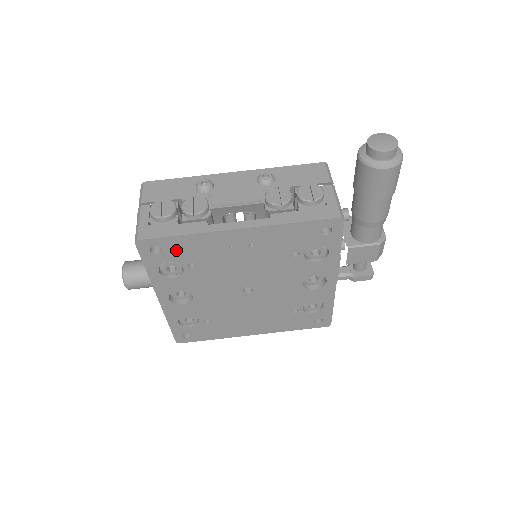
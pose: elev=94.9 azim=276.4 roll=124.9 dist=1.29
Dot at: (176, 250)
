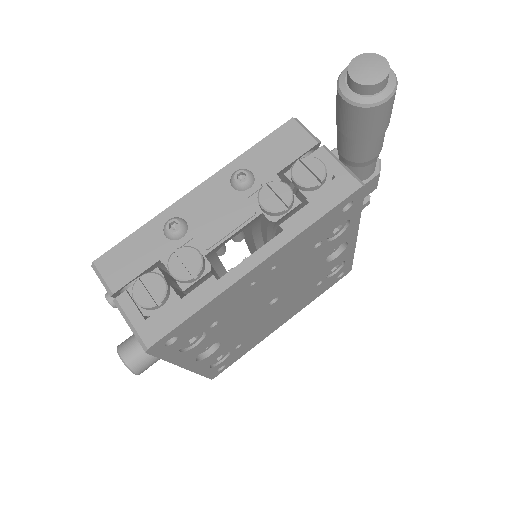
Dot at: (194, 326)
